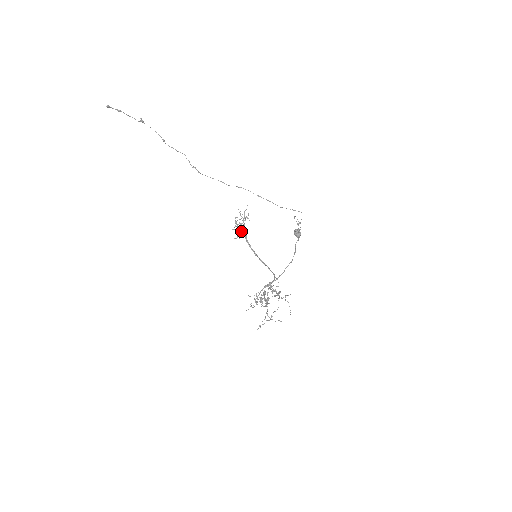
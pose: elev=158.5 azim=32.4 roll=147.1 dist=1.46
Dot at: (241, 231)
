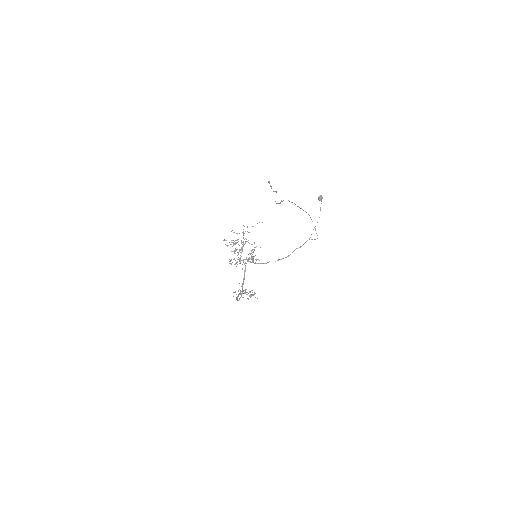
Dot at: (242, 289)
